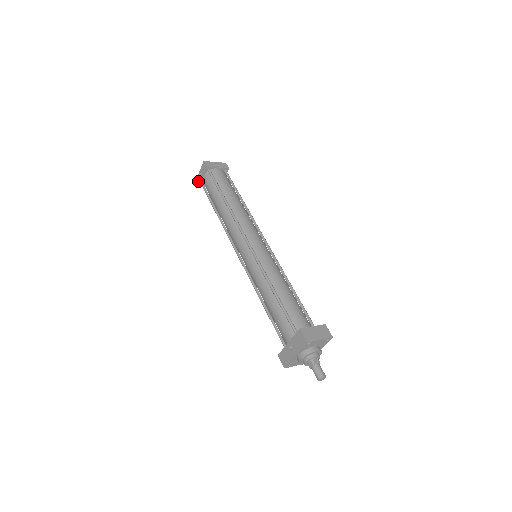
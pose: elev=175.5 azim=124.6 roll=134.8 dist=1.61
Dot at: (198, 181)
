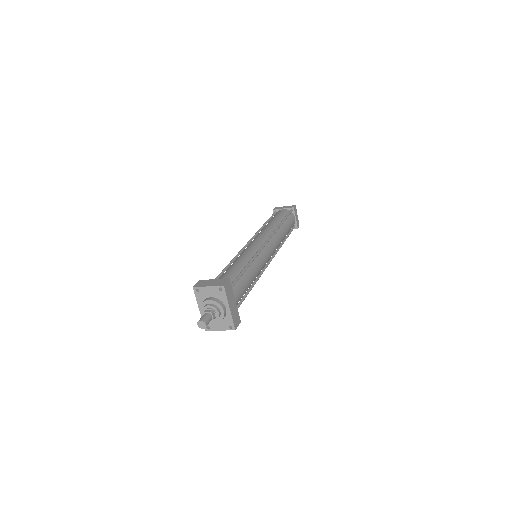
Dot at: occluded
